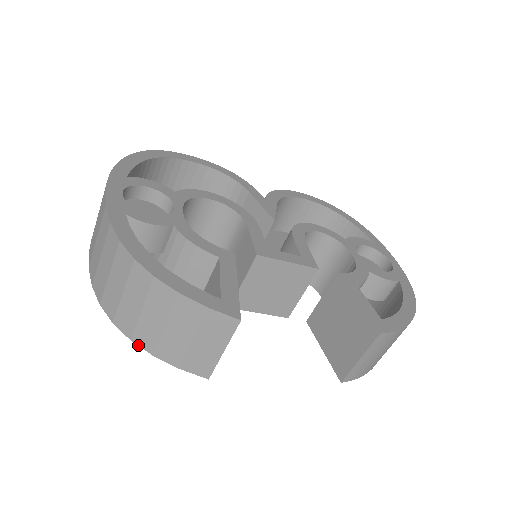
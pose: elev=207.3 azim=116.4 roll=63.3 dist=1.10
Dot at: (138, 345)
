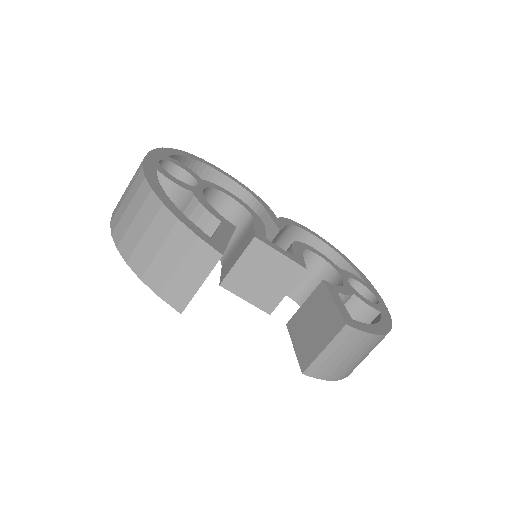
Dot at: (131, 268)
